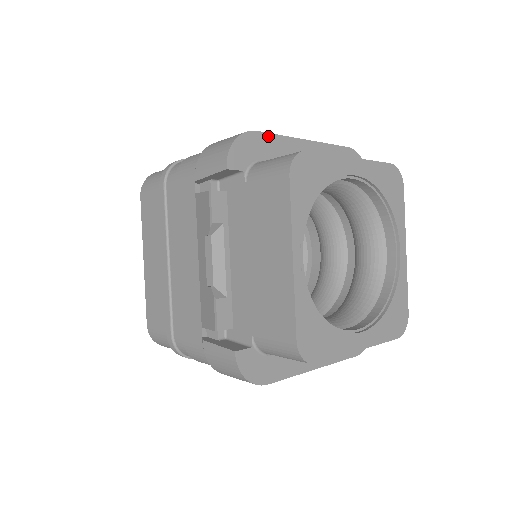
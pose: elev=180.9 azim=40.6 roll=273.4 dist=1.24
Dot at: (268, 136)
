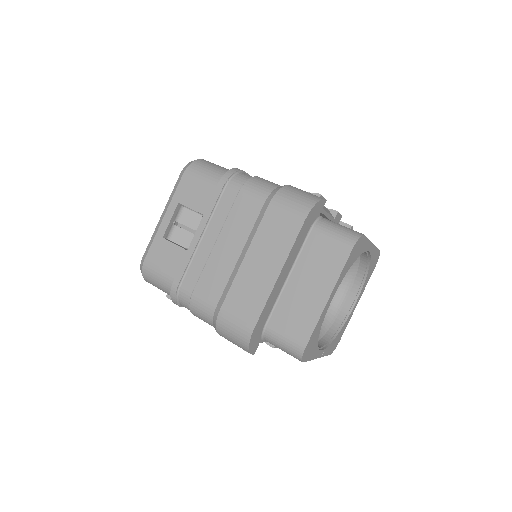
Dot at: (260, 317)
